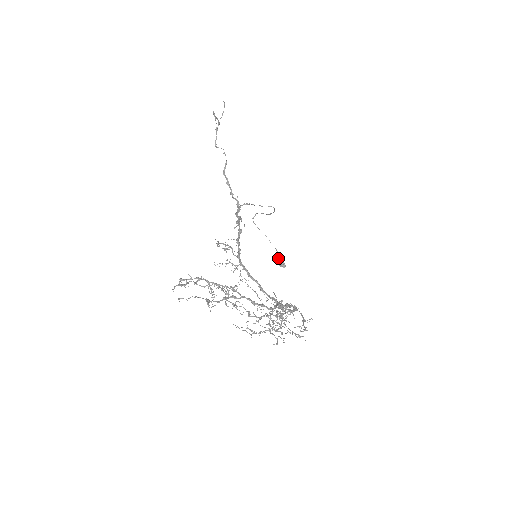
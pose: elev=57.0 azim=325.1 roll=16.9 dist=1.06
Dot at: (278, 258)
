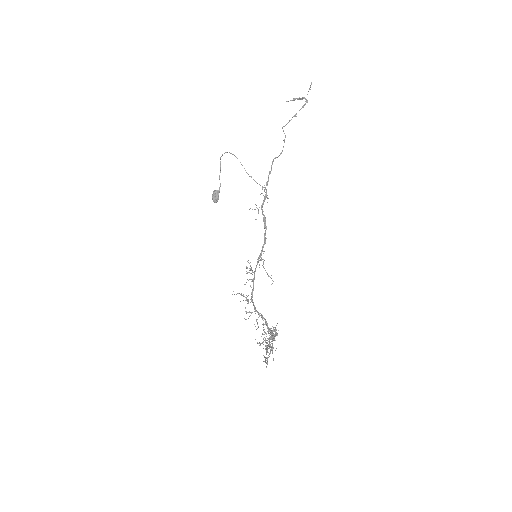
Dot at: (217, 194)
